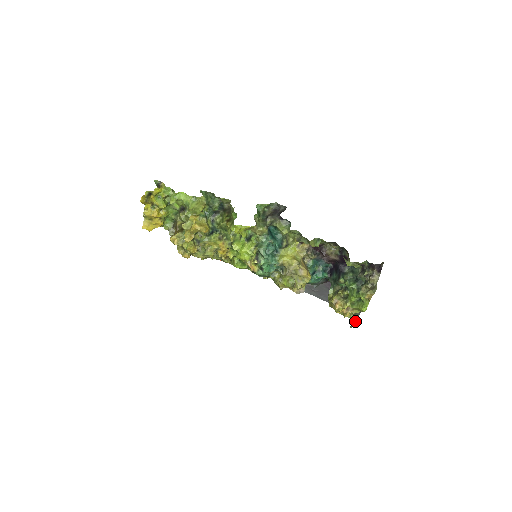
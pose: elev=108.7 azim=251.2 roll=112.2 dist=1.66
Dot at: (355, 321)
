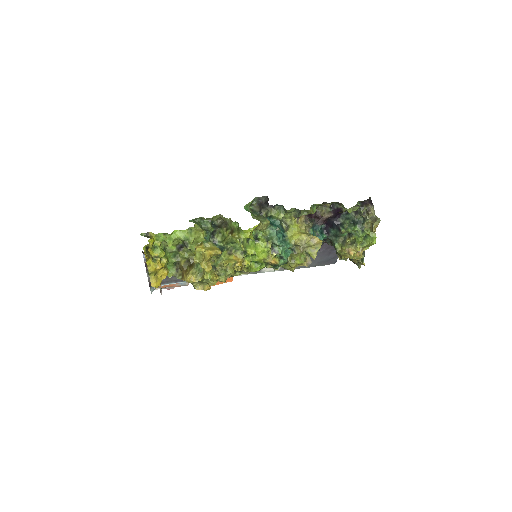
Dot at: (363, 260)
